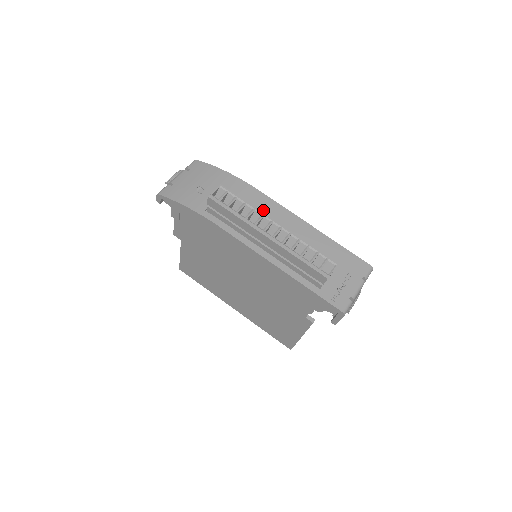
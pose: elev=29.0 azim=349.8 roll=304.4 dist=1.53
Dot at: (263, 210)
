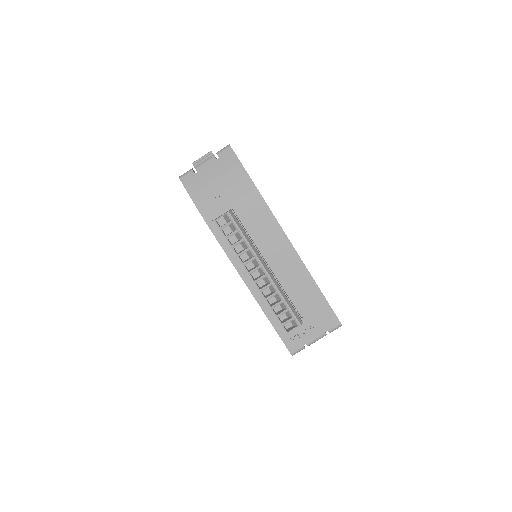
Dot at: (267, 237)
